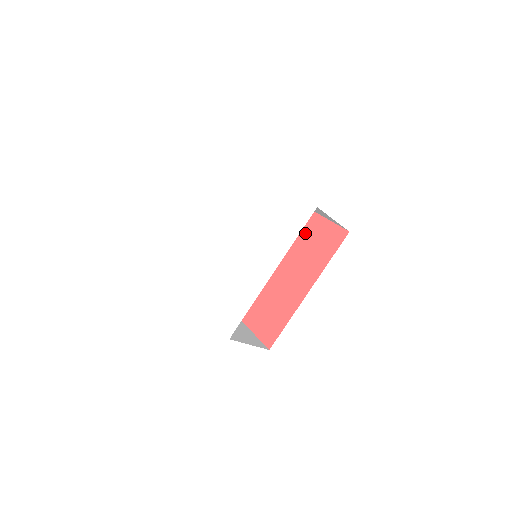
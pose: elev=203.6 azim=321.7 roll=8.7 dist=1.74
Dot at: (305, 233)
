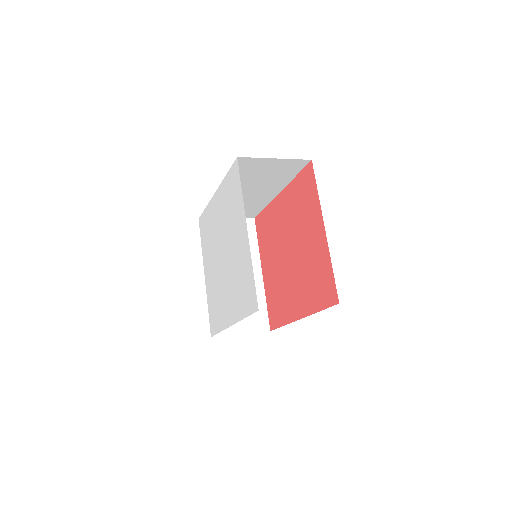
Dot at: (313, 252)
